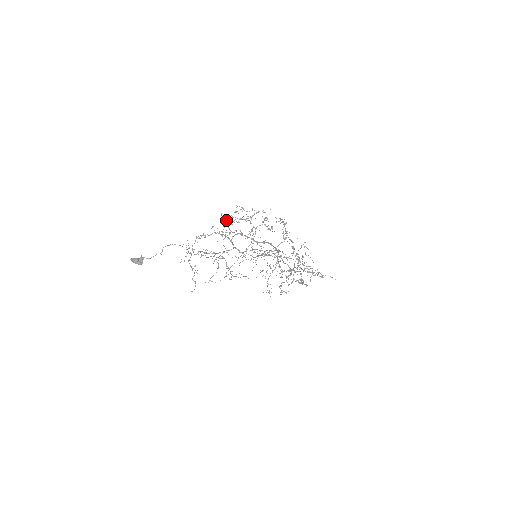
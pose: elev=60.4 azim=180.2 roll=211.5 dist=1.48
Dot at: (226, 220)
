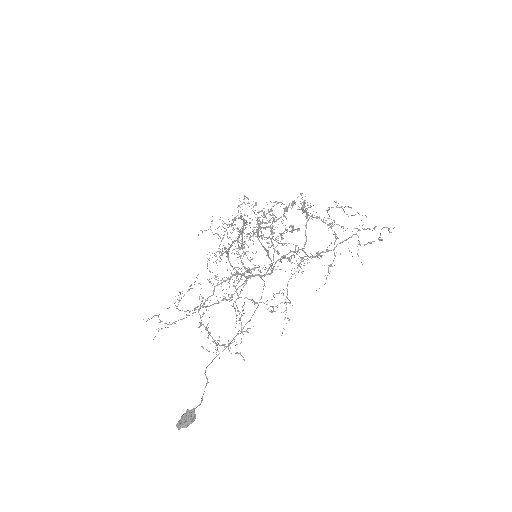
Dot at: occluded
